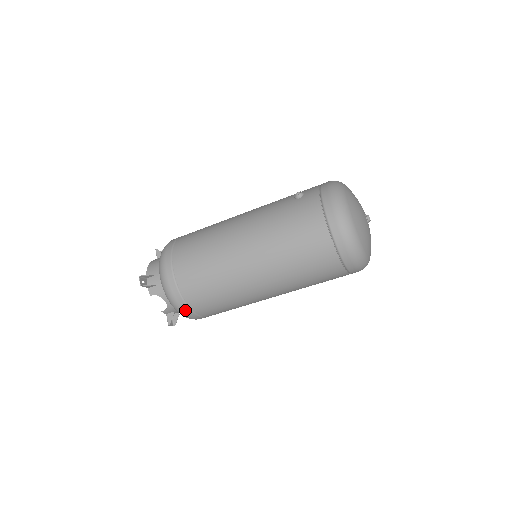
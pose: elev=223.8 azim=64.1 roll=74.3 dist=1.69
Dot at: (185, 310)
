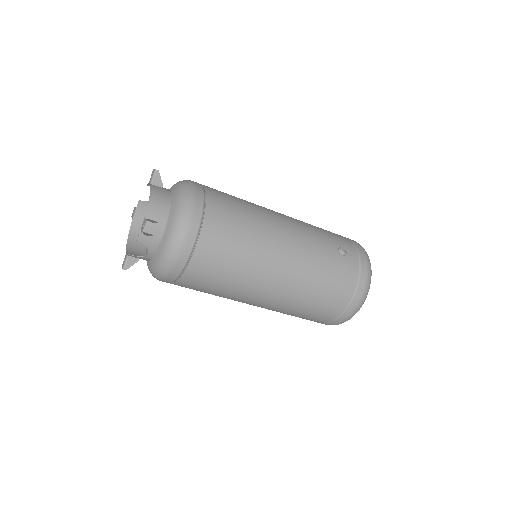
Dot at: (168, 279)
